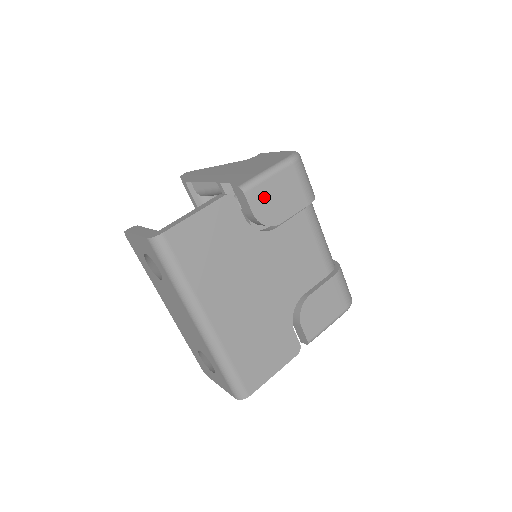
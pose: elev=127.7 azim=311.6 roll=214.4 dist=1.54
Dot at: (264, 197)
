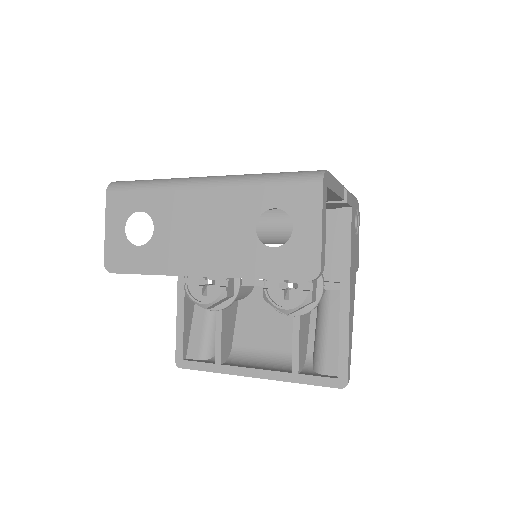
Dot at: occluded
